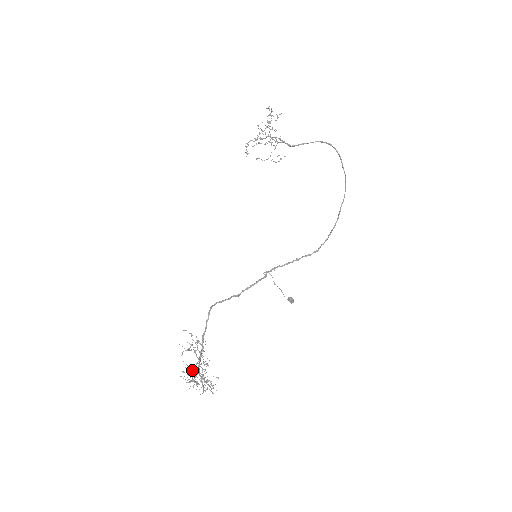
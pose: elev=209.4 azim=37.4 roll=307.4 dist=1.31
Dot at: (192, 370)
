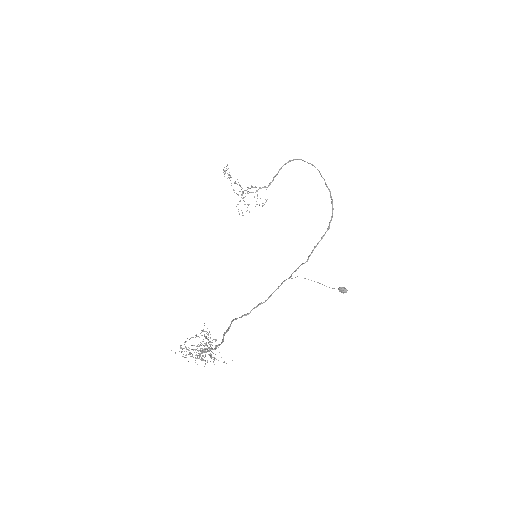
Dot at: (193, 350)
